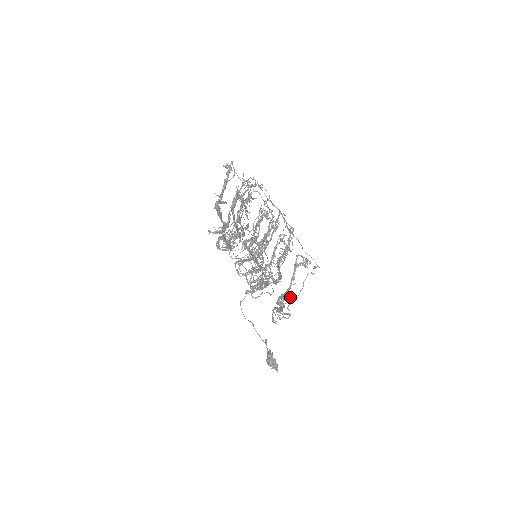
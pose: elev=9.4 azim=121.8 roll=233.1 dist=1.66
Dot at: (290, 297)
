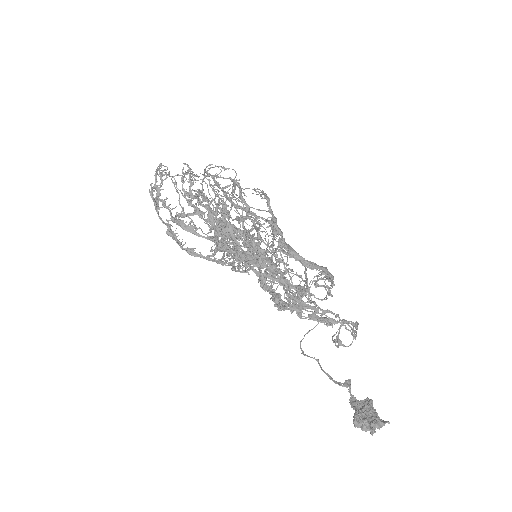
Dot at: (269, 288)
